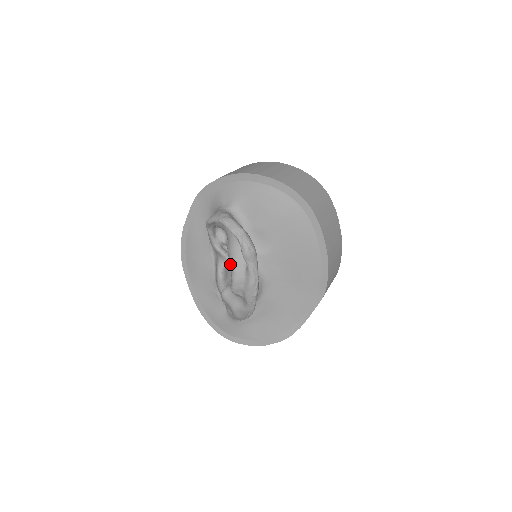
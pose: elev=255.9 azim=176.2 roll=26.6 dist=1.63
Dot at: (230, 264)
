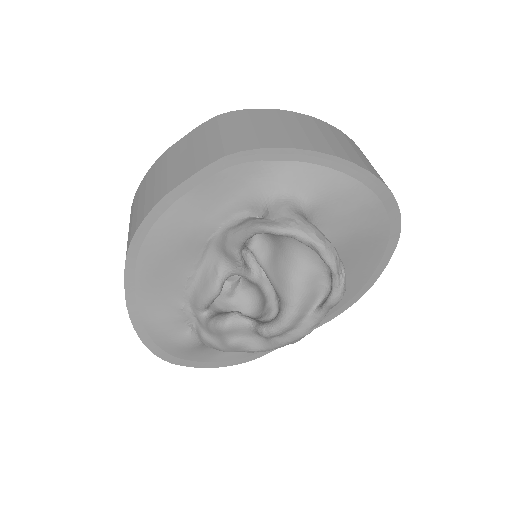
Dot at: (287, 302)
